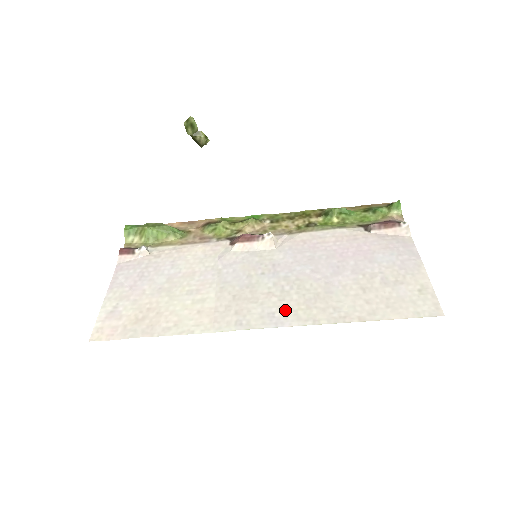
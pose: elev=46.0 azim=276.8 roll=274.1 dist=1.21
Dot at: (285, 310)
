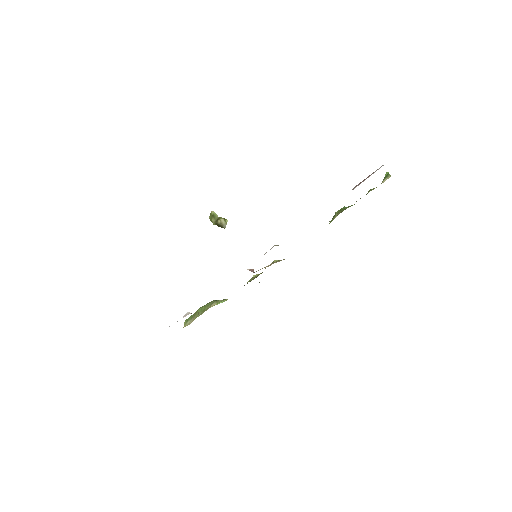
Dot at: occluded
